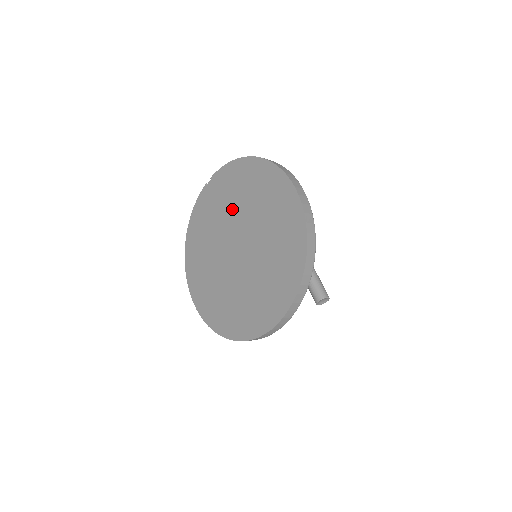
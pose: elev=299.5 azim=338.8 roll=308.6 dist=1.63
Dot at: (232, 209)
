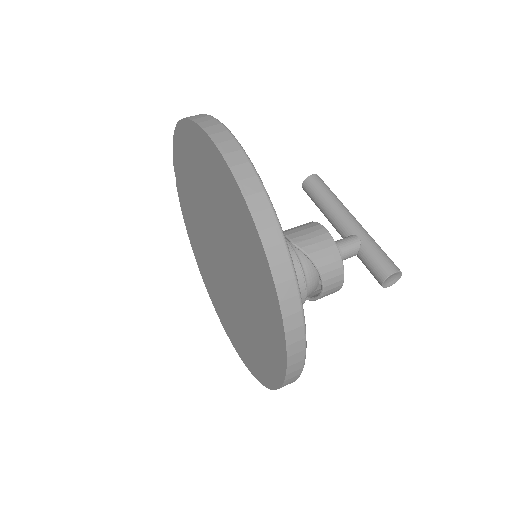
Dot at: (198, 205)
